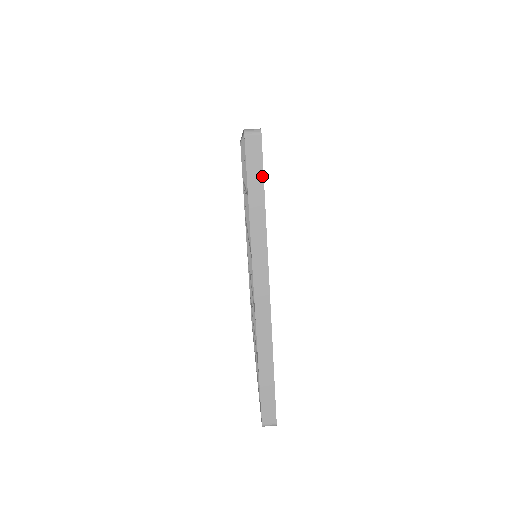
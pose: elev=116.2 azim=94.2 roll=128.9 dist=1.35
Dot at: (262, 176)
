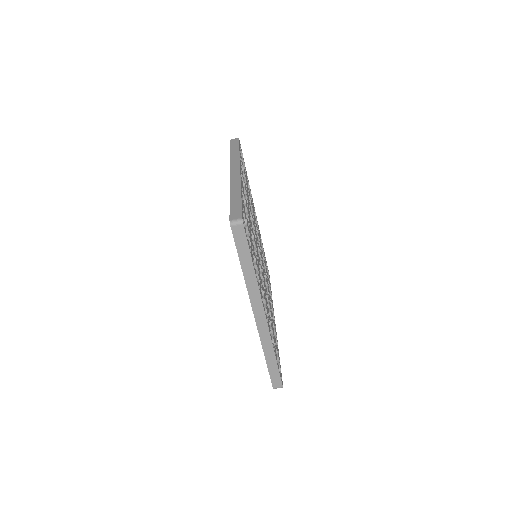
Dot at: (248, 250)
